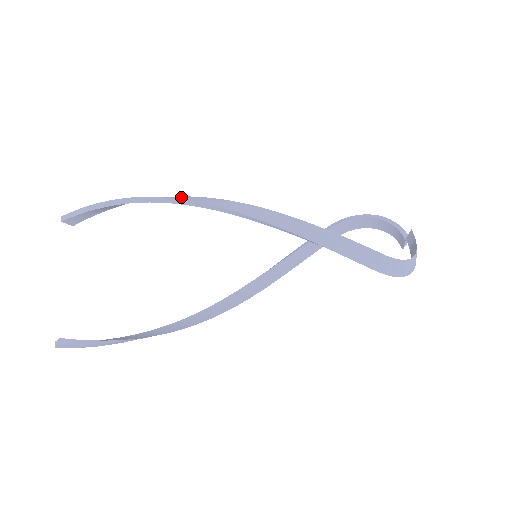
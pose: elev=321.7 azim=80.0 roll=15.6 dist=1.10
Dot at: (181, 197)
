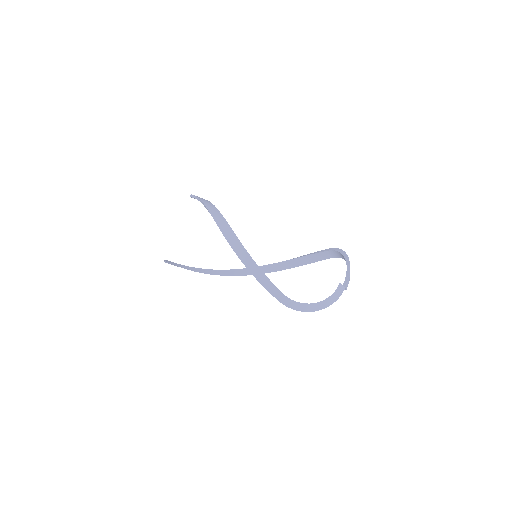
Dot at: (215, 214)
